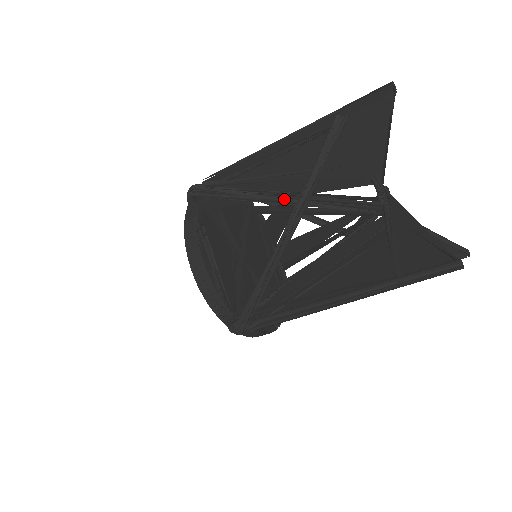
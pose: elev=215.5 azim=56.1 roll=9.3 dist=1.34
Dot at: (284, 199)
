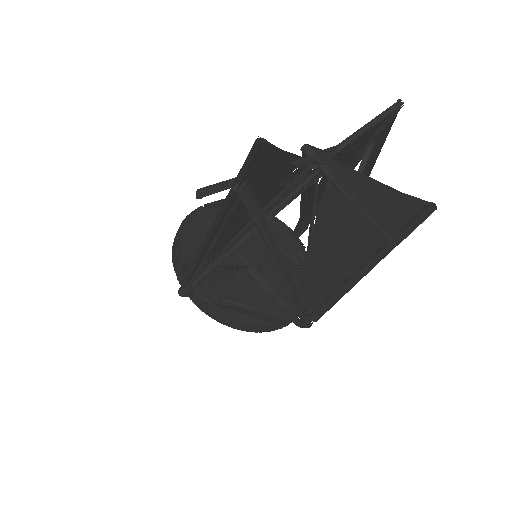
Dot at: (247, 237)
